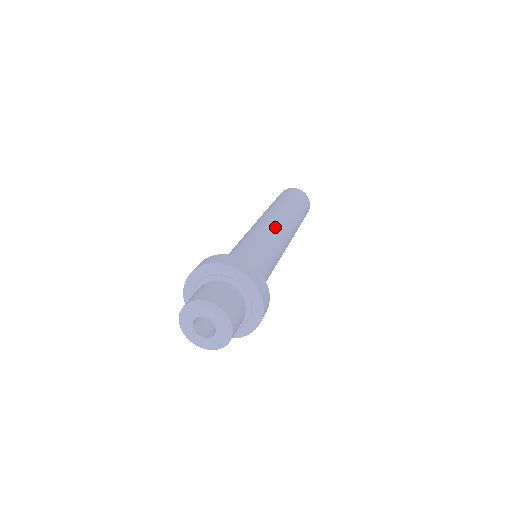
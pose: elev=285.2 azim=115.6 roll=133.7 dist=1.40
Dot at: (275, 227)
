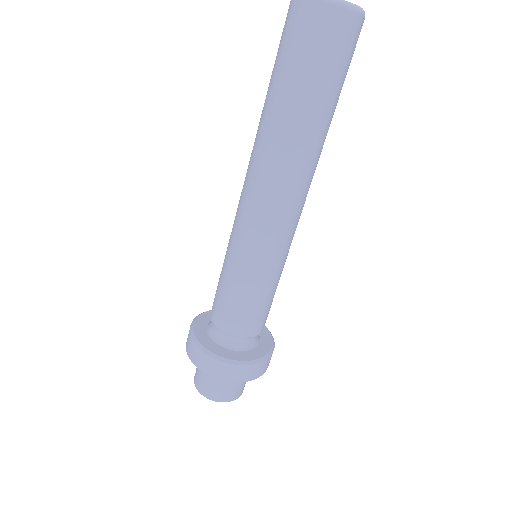
Dot at: (275, 229)
